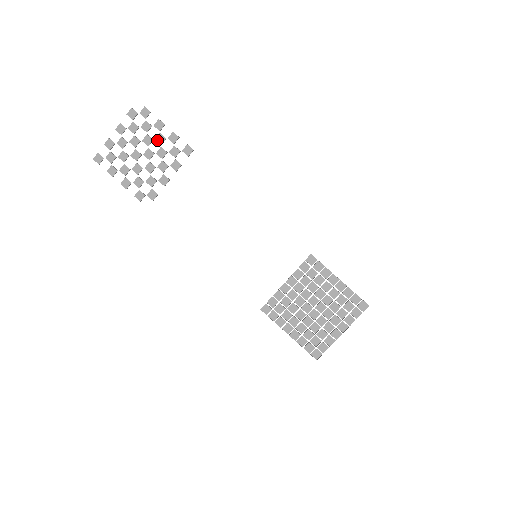
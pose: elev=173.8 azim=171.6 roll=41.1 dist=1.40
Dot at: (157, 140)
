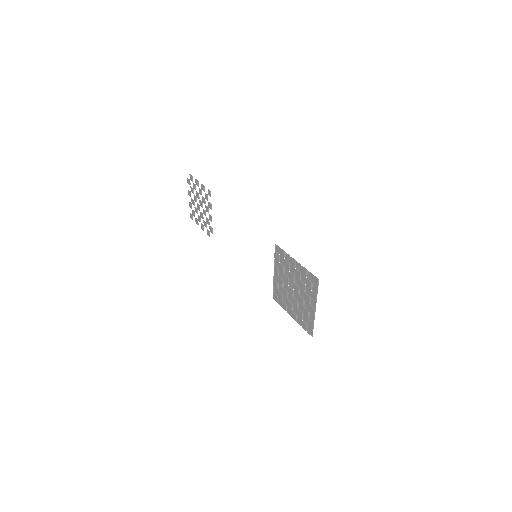
Dot at: (200, 193)
